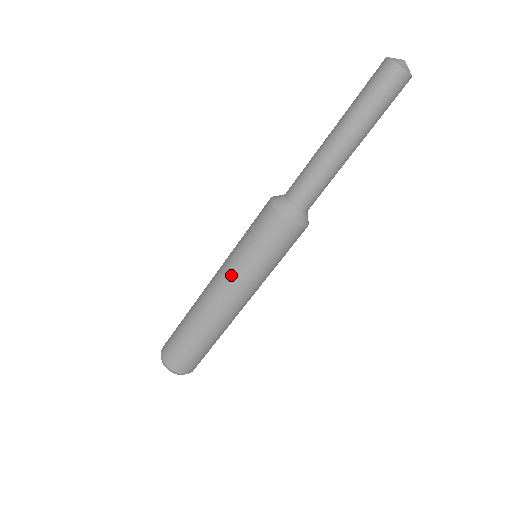
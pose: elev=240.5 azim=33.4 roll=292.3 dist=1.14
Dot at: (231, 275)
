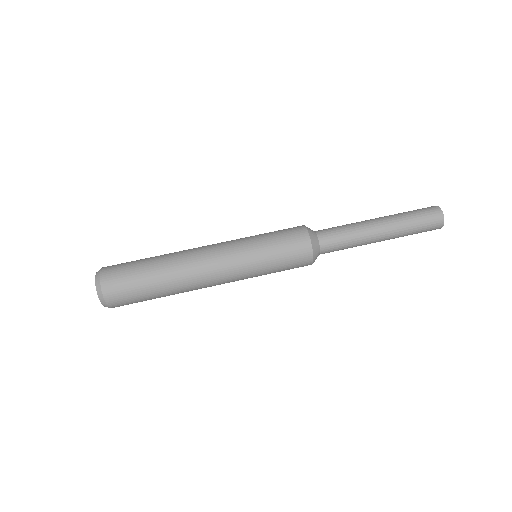
Dot at: (231, 240)
